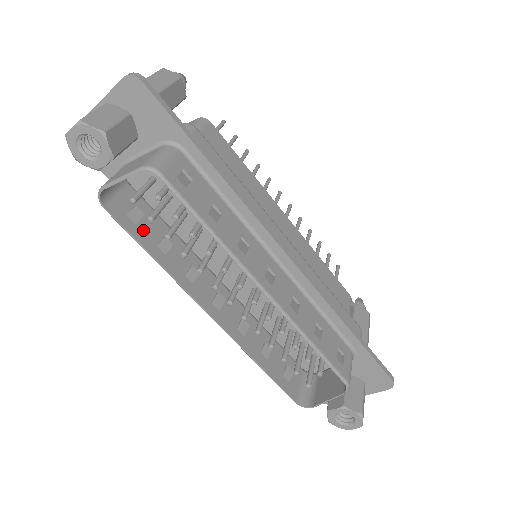
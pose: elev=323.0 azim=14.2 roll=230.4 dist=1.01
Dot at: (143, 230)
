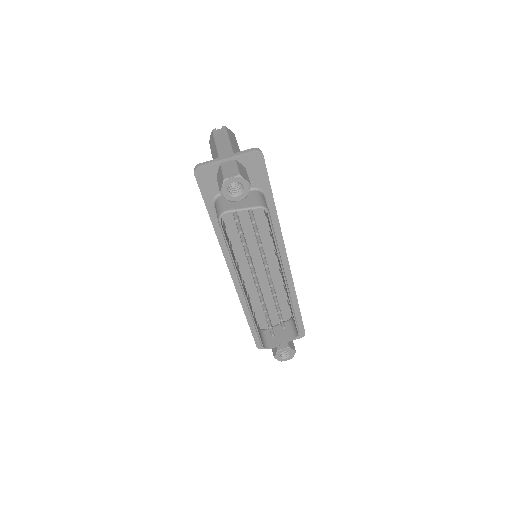
Dot at: (226, 237)
